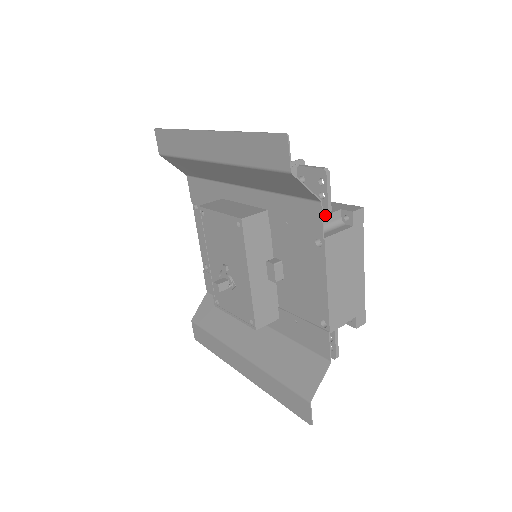
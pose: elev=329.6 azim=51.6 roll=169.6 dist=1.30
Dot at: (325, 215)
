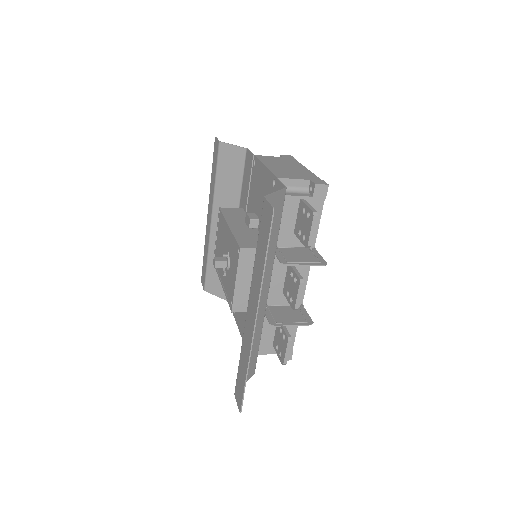
Dot at: occluded
